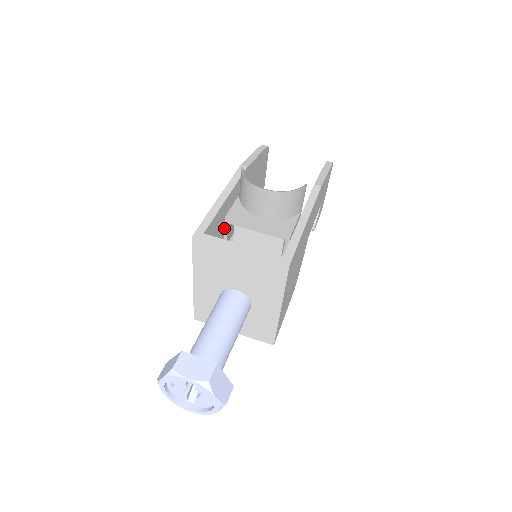
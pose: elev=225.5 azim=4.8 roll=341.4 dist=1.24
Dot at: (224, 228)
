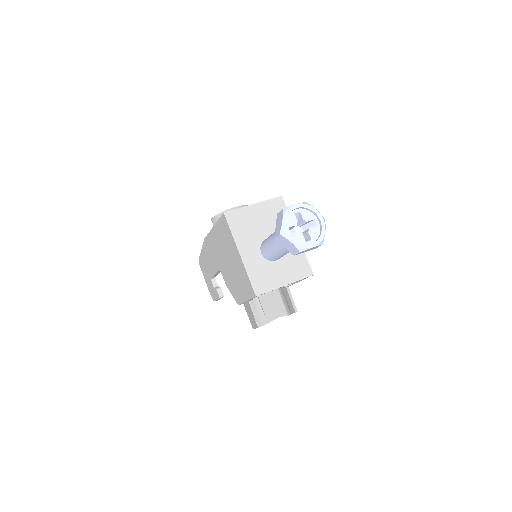
Dot at: occluded
